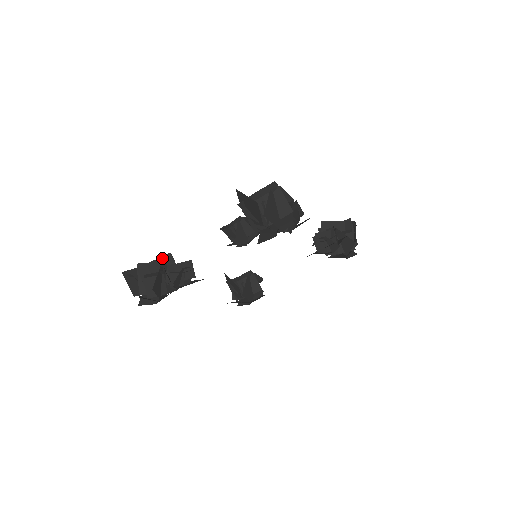
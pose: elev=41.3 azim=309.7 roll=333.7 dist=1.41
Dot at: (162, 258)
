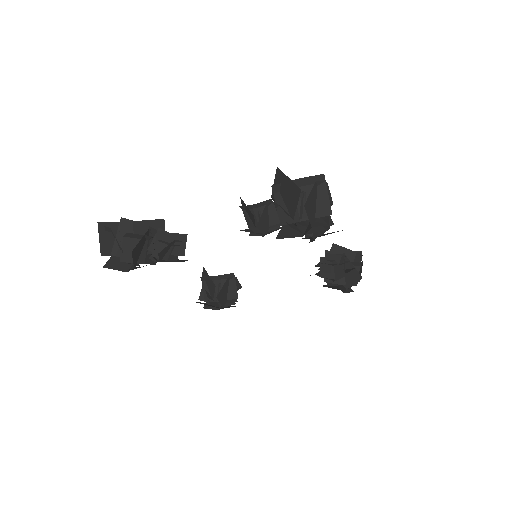
Dot at: (152, 221)
